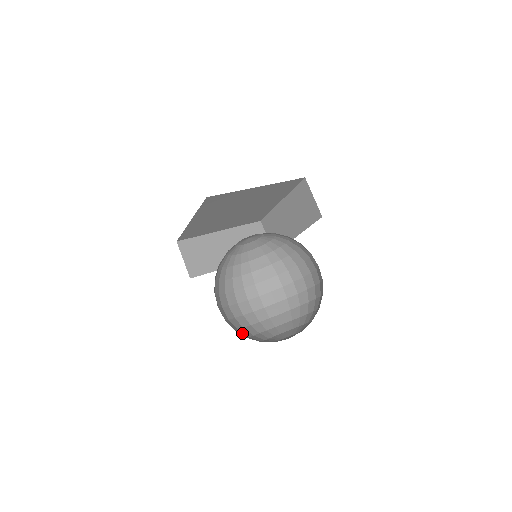
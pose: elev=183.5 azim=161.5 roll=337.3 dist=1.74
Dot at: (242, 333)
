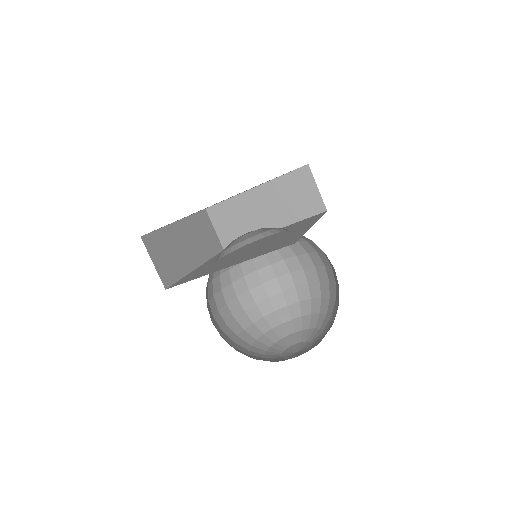
Dot at: (265, 324)
